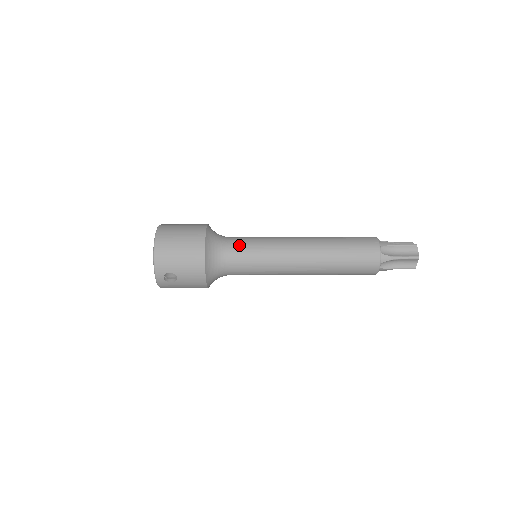
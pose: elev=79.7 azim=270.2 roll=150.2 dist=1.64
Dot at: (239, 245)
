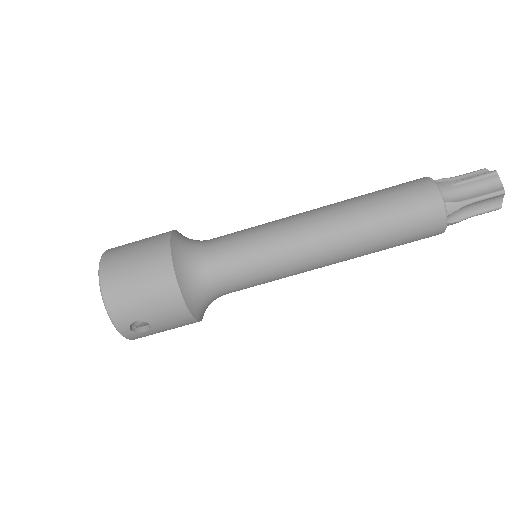
Dot at: (225, 250)
